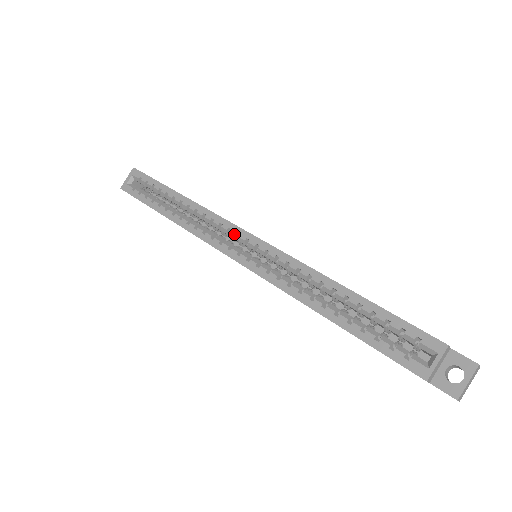
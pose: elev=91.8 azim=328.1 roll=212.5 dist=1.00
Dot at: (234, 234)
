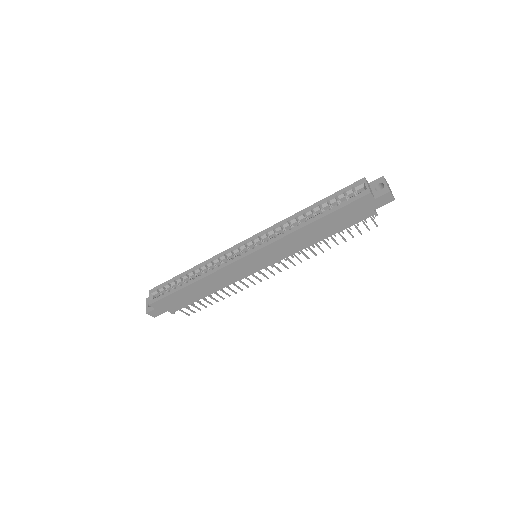
Dot at: (236, 249)
